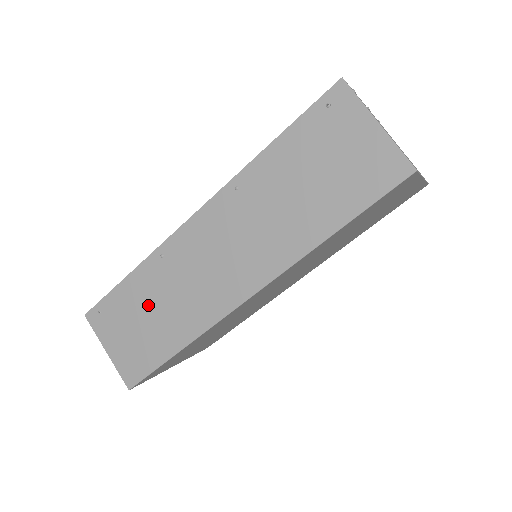
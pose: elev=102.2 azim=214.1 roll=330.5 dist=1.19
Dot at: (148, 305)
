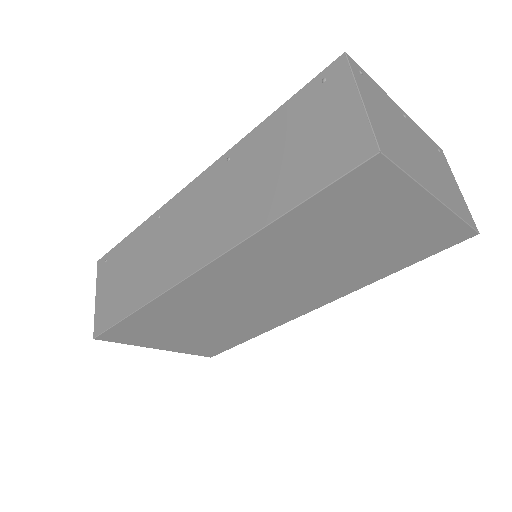
Dot at: (134, 261)
